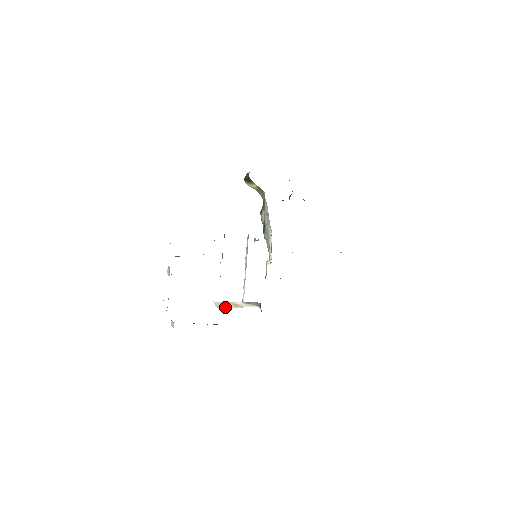
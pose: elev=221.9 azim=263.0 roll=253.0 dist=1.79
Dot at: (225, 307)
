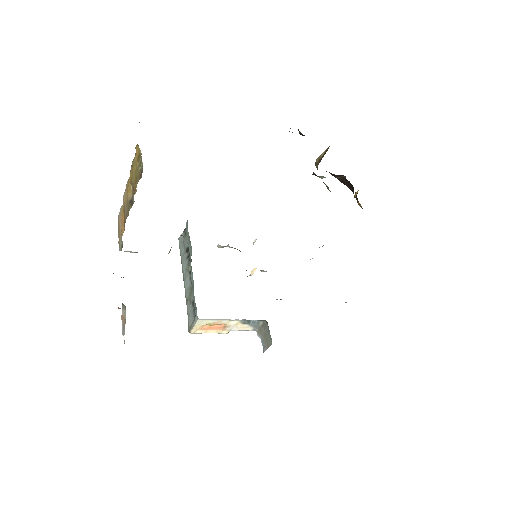
Dot at: (203, 332)
